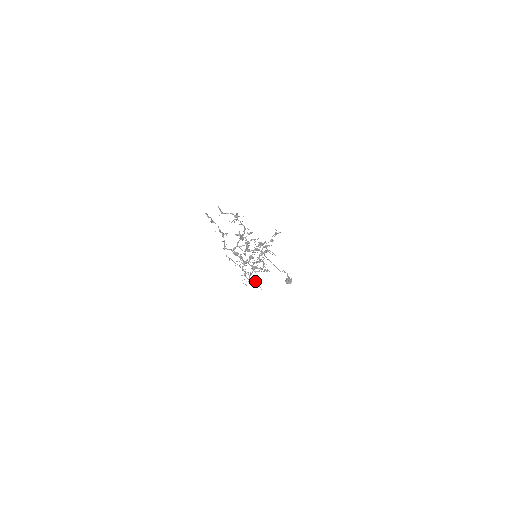
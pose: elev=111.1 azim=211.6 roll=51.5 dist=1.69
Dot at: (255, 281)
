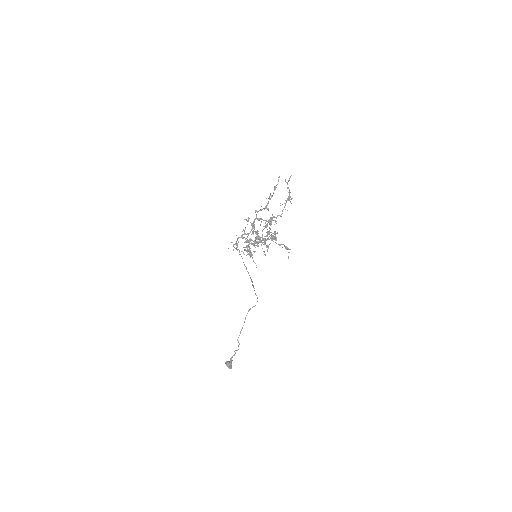
Dot at: occluded
